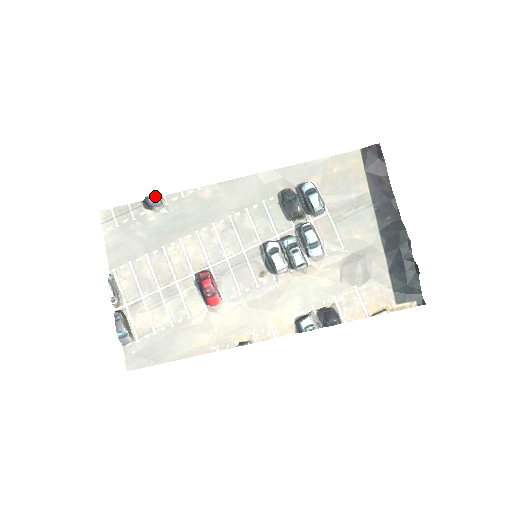
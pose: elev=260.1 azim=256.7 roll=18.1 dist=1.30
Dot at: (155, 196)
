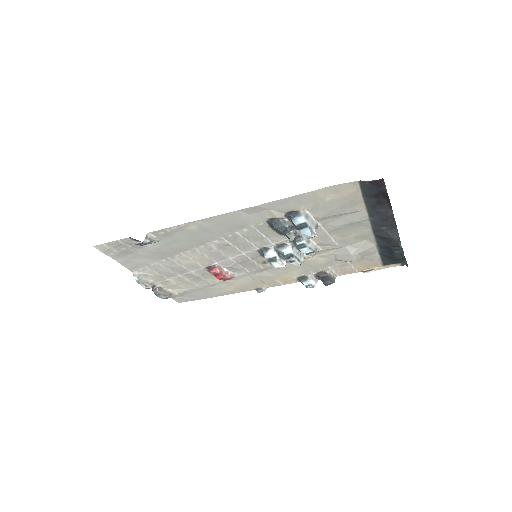
Dot at: (143, 243)
